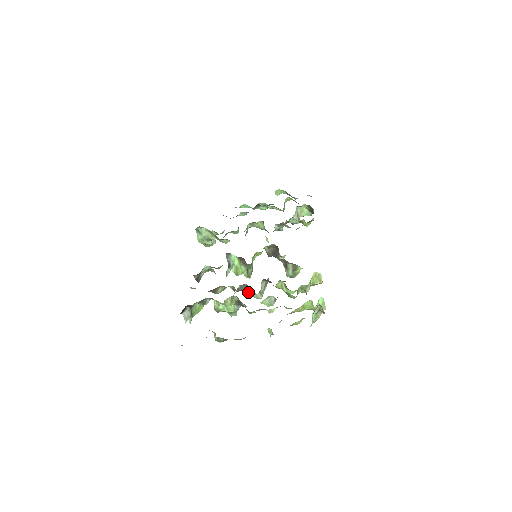
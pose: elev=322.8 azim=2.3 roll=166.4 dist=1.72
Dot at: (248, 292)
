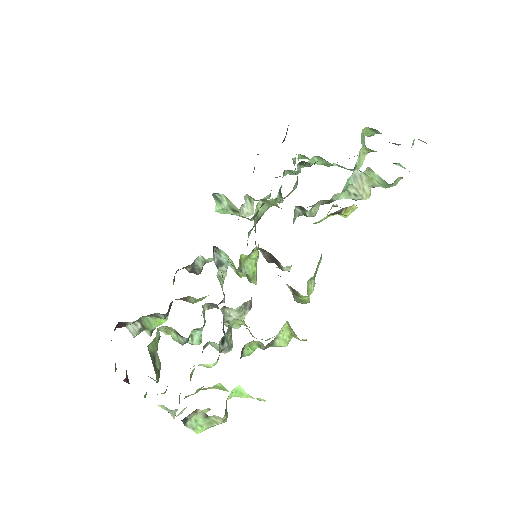
Dot at: occluded
